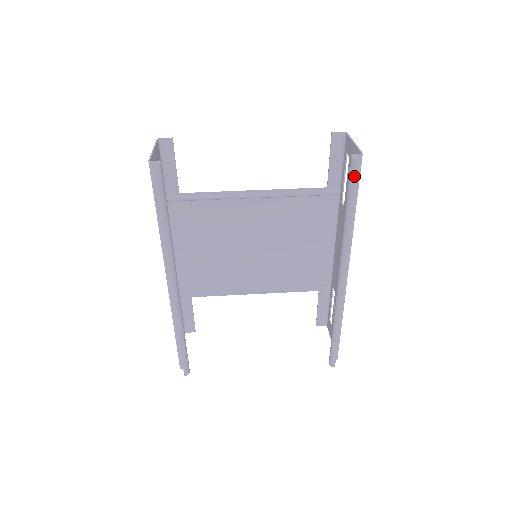
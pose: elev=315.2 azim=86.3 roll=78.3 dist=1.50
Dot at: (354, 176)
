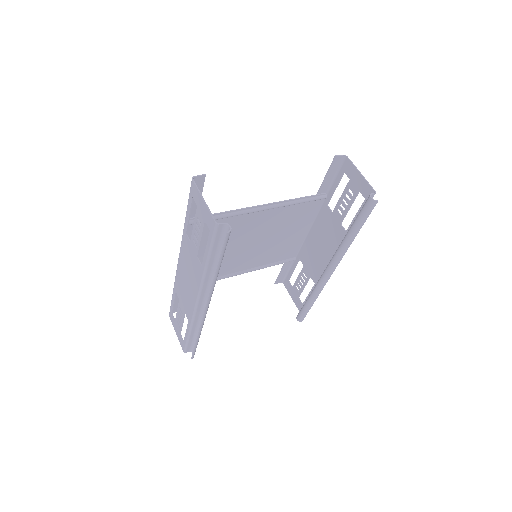
Dot at: (369, 211)
